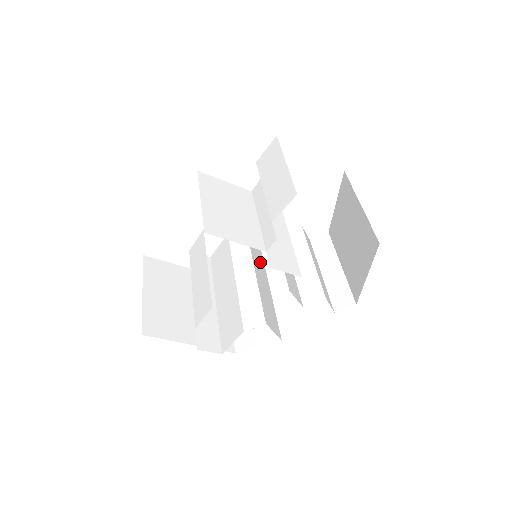
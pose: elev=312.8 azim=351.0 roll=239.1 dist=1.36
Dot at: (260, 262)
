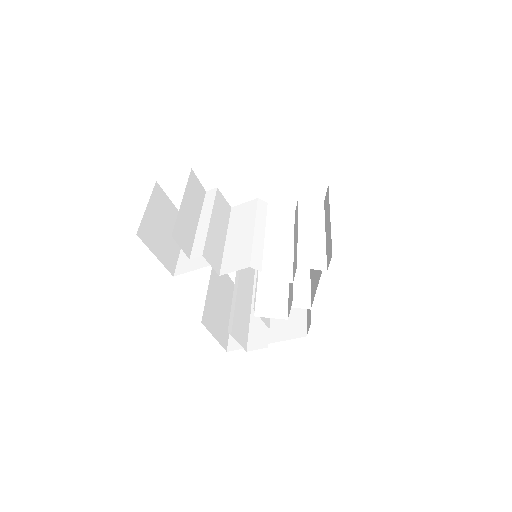
Dot at: occluded
